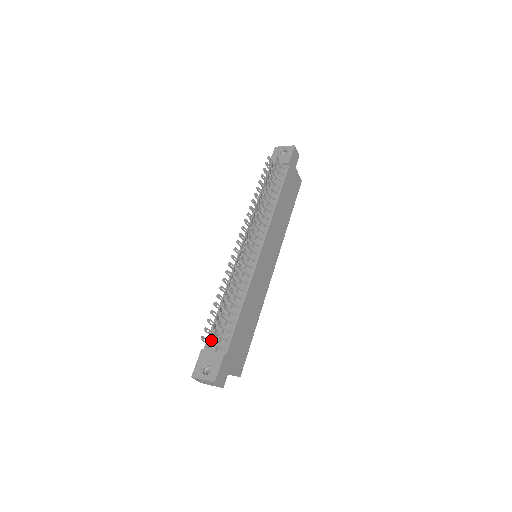
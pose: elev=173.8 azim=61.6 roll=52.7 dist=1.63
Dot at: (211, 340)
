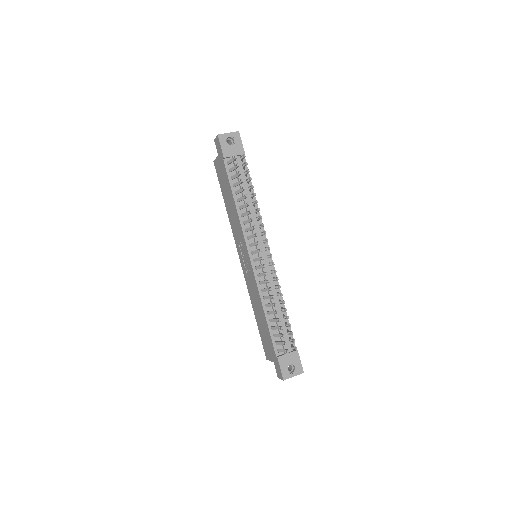
Dot at: occluded
